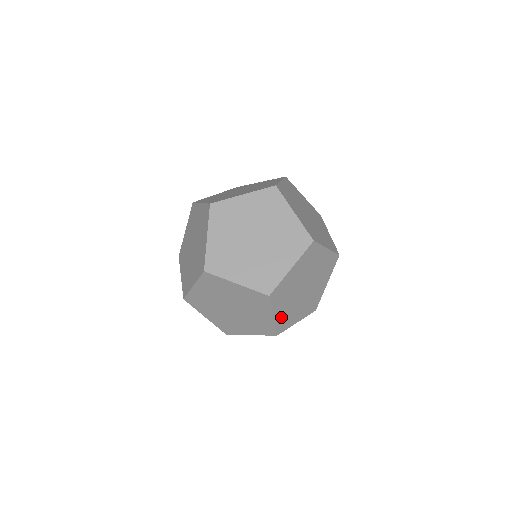
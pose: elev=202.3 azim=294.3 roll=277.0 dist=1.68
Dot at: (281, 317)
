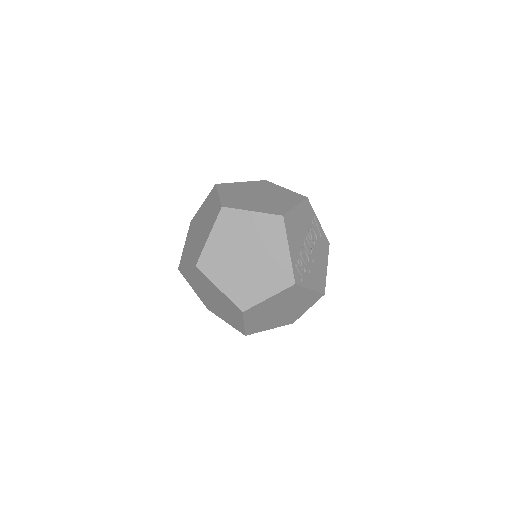
Dot at: (233, 290)
